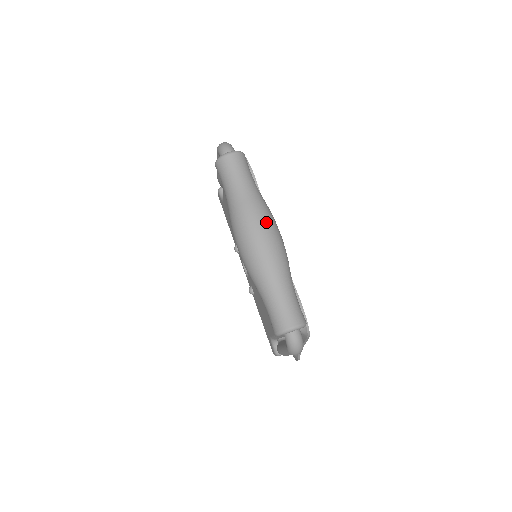
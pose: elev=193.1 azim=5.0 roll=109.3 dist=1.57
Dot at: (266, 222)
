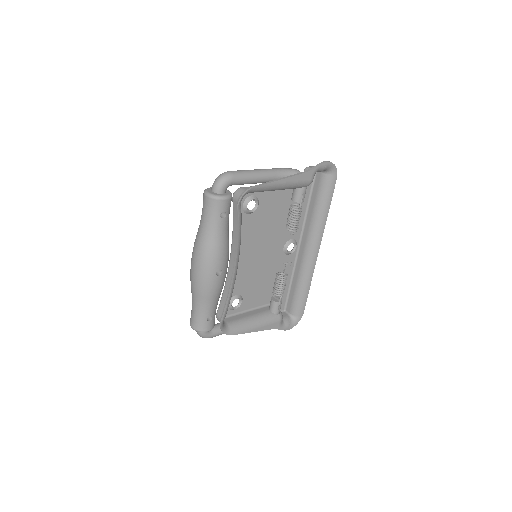
Dot at: (200, 262)
